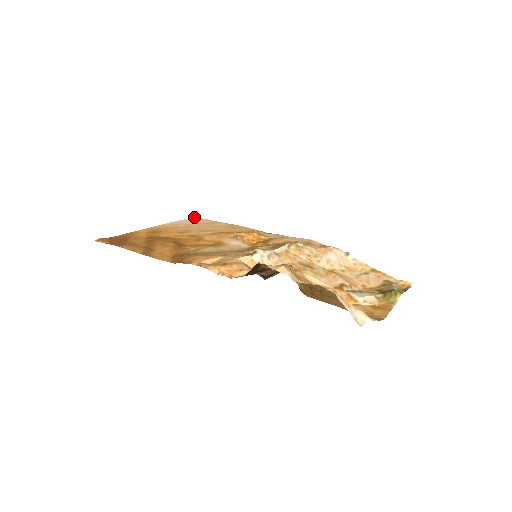
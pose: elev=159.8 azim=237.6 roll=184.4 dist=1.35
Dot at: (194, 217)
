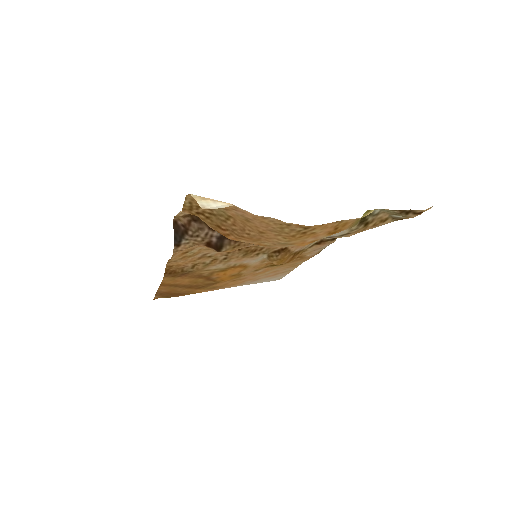
Dot at: occluded
